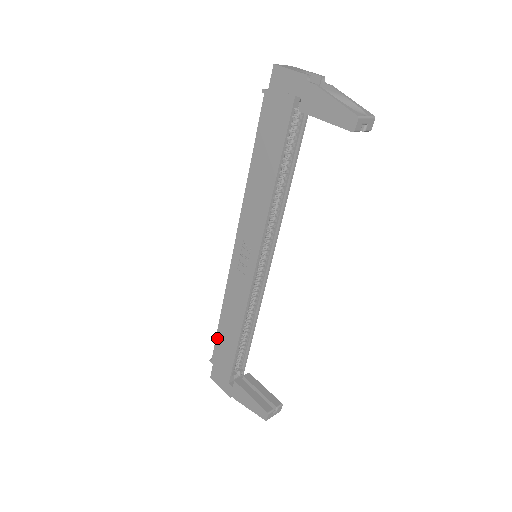
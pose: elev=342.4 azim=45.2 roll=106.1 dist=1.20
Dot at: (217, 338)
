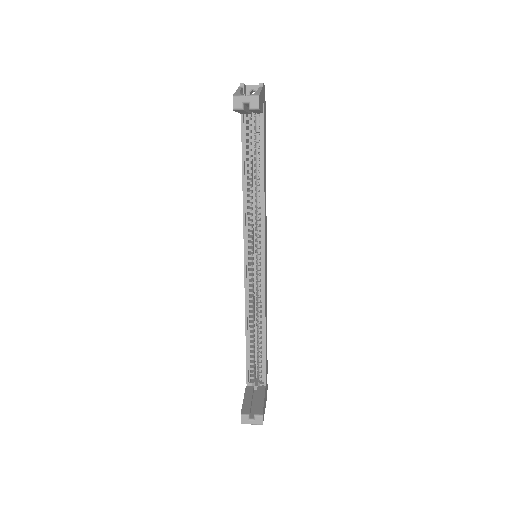
Dot at: occluded
